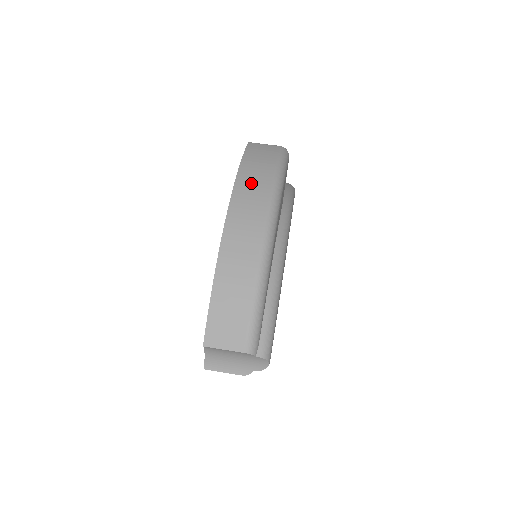
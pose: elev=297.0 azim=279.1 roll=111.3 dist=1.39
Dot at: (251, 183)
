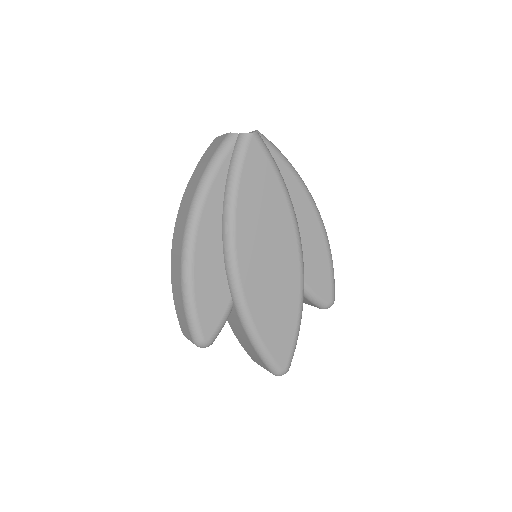
Dot at: occluded
